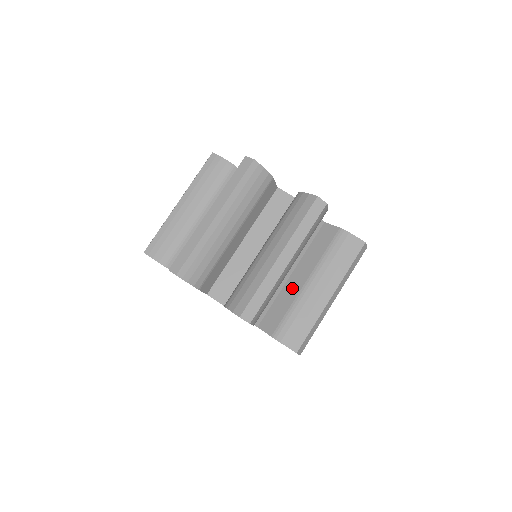
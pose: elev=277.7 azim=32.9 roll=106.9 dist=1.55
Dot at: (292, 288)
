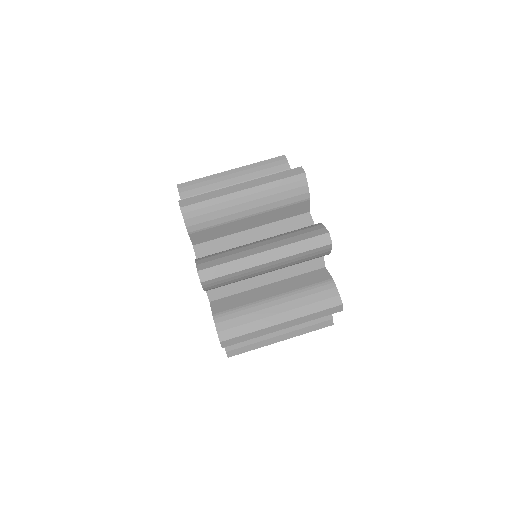
Dot at: occluded
